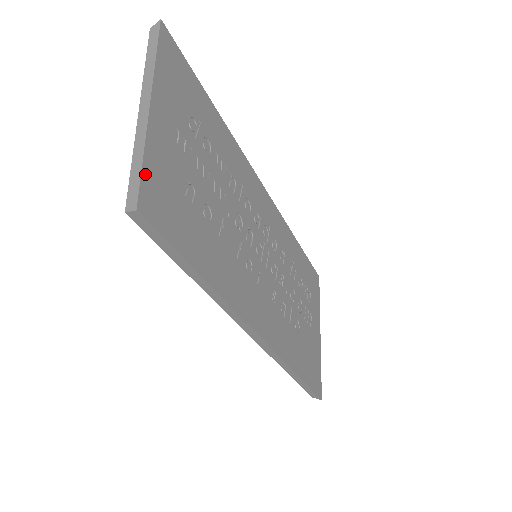
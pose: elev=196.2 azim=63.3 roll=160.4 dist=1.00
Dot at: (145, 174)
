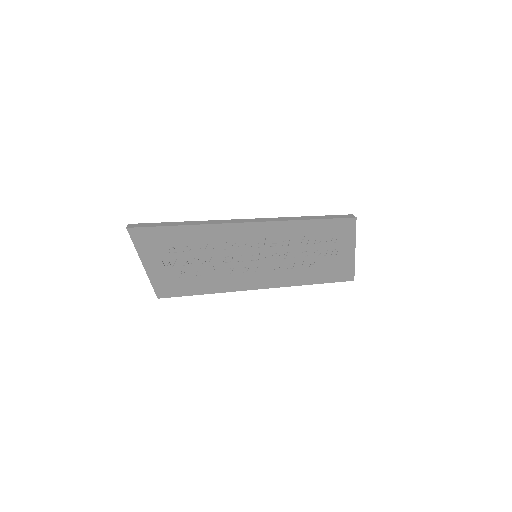
Dot at: (155, 287)
